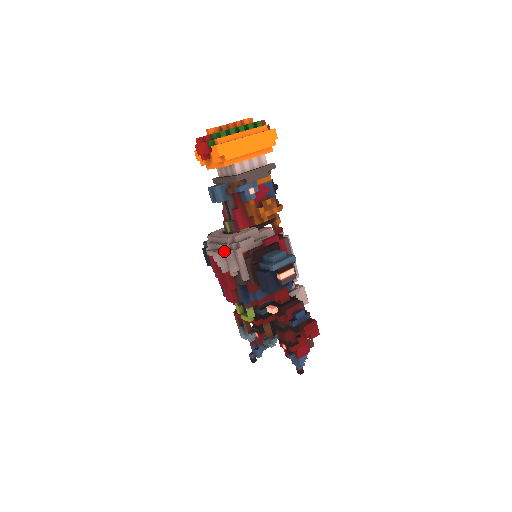
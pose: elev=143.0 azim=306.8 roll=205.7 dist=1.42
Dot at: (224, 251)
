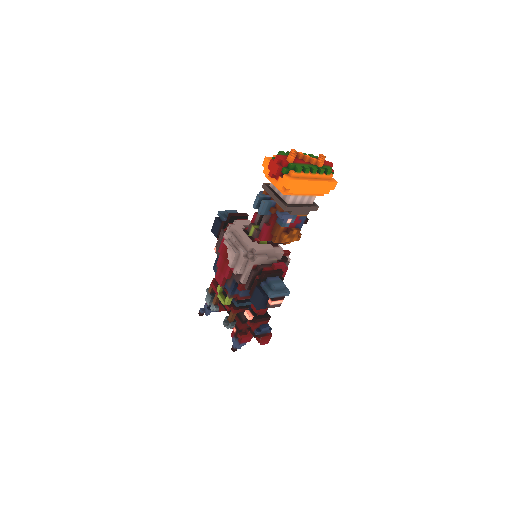
Dot at: (241, 254)
